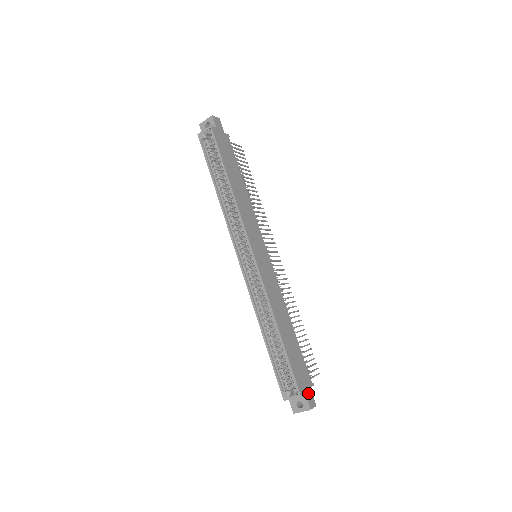
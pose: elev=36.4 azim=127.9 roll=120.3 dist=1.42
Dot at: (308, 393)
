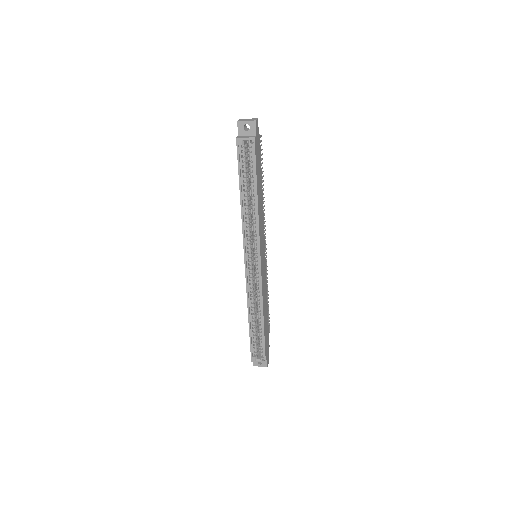
Dot at: (268, 356)
